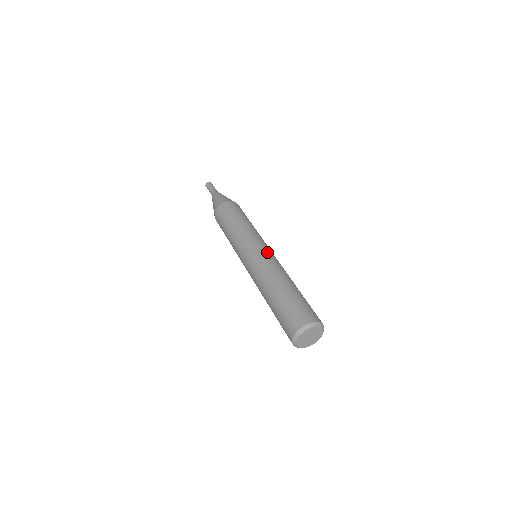
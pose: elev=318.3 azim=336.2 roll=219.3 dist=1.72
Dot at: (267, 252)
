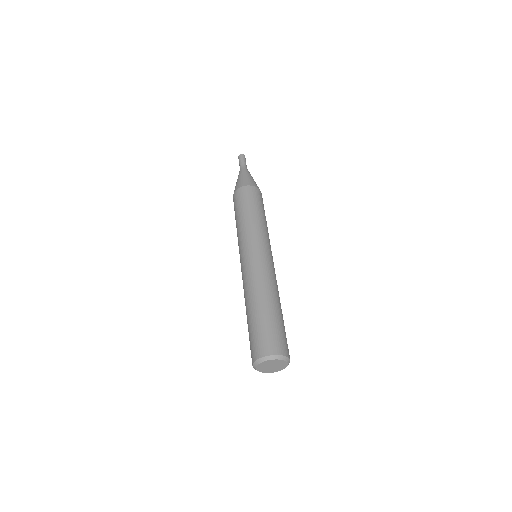
Dot at: (250, 260)
